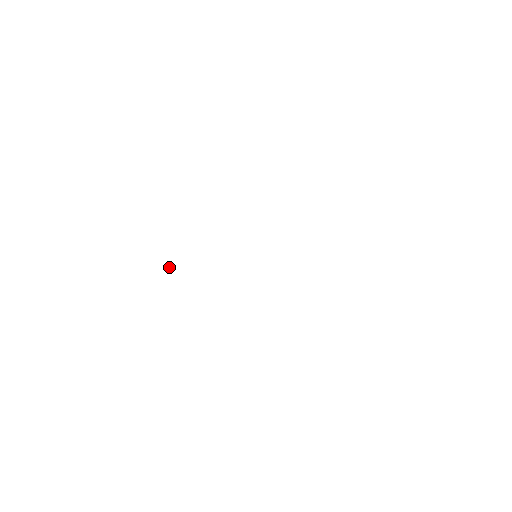
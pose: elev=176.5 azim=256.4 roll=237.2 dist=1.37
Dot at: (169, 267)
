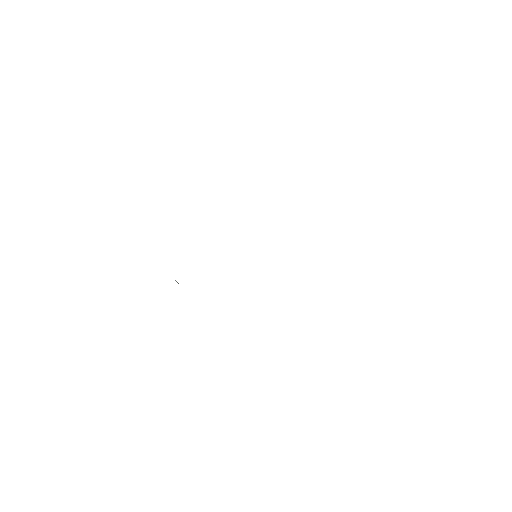
Dot at: (176, 281)
